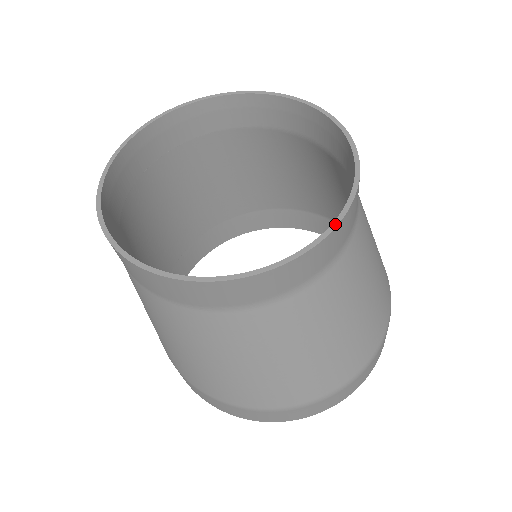
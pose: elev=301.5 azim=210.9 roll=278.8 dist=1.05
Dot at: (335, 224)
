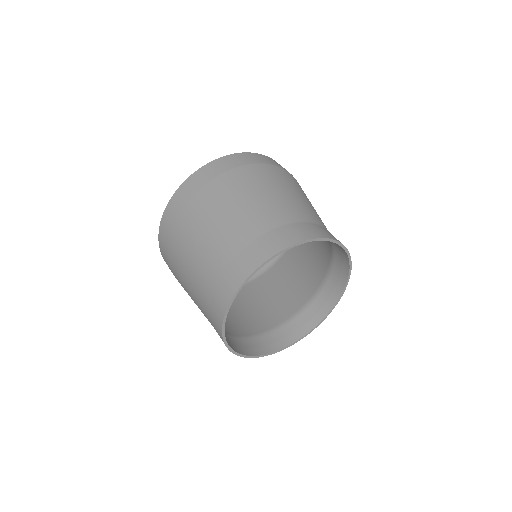
Dot at: occluded
